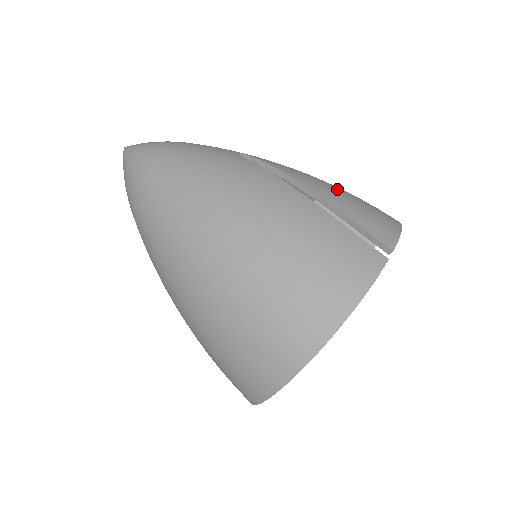
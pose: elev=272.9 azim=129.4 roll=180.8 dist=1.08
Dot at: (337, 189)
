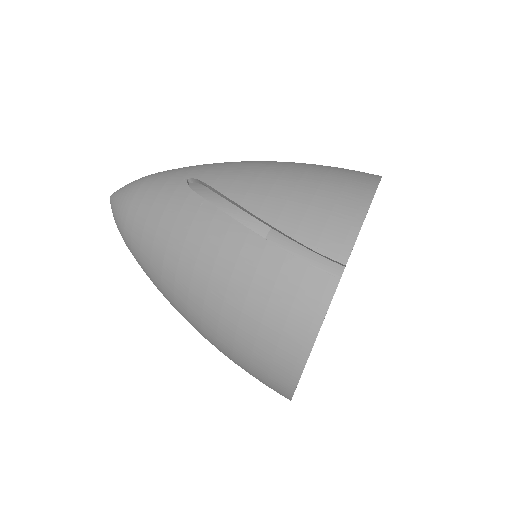
Dot at: (287, 190)
